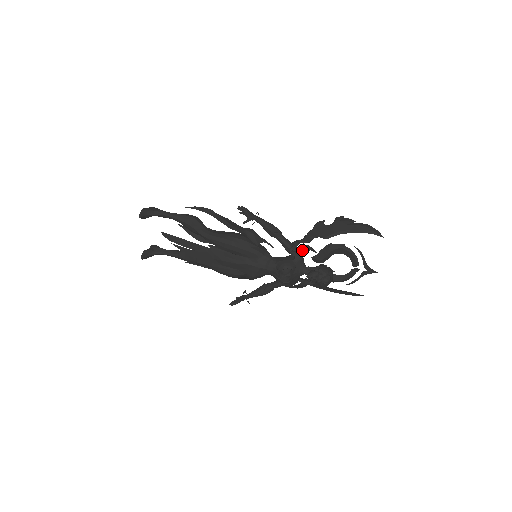
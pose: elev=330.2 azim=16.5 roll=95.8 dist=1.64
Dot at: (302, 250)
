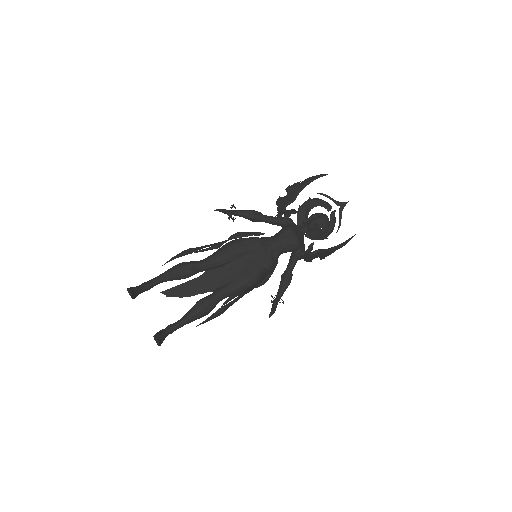
Dot at: (288, 213)
